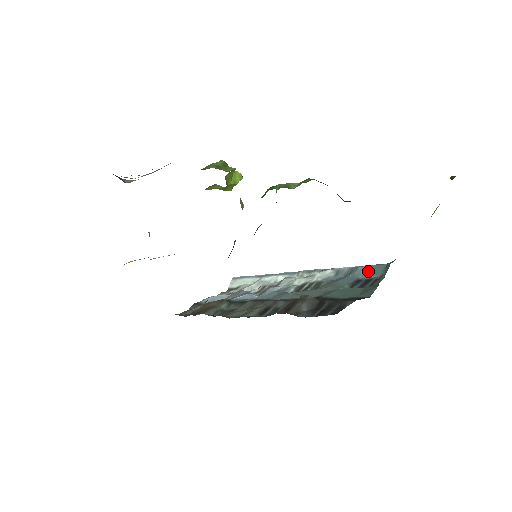
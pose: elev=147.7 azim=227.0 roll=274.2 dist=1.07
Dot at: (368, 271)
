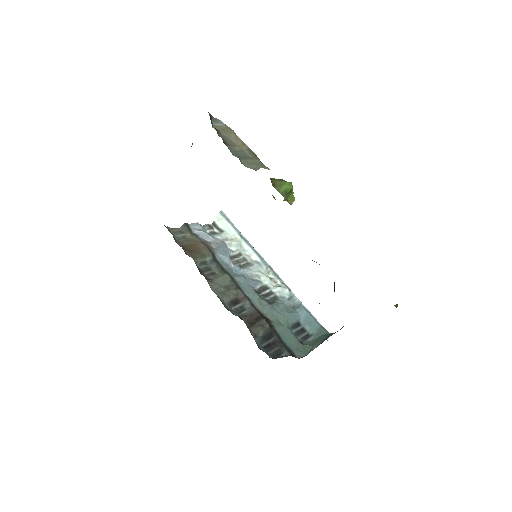
Dot at: (308, 320)
